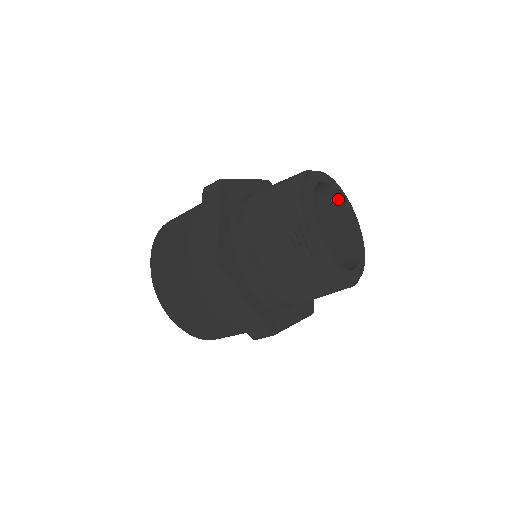
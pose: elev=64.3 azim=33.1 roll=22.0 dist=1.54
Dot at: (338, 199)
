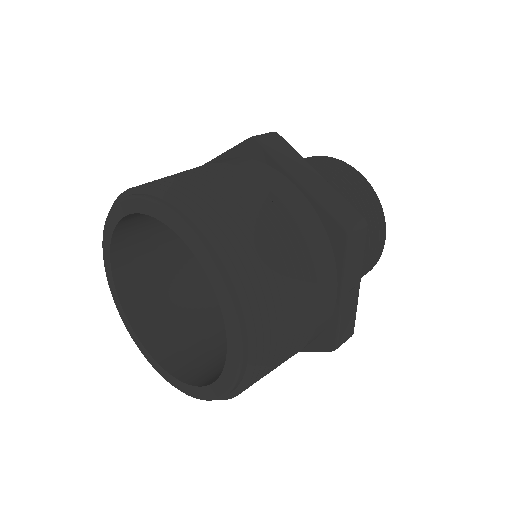
Dot at: occluded
